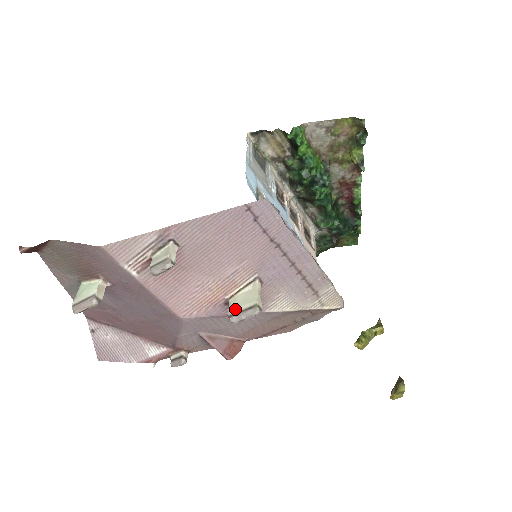
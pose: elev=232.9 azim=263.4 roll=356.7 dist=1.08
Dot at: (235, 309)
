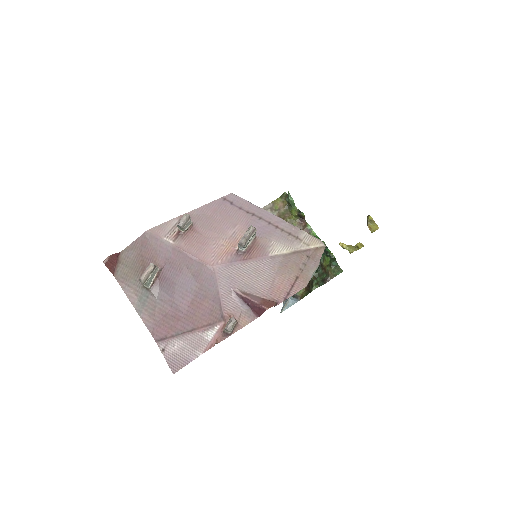
Dot at: occluded
